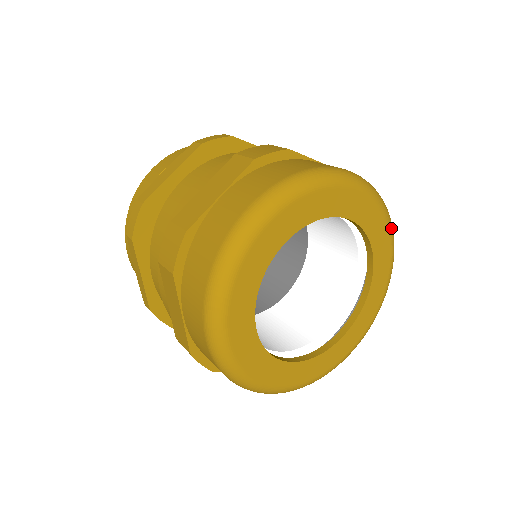
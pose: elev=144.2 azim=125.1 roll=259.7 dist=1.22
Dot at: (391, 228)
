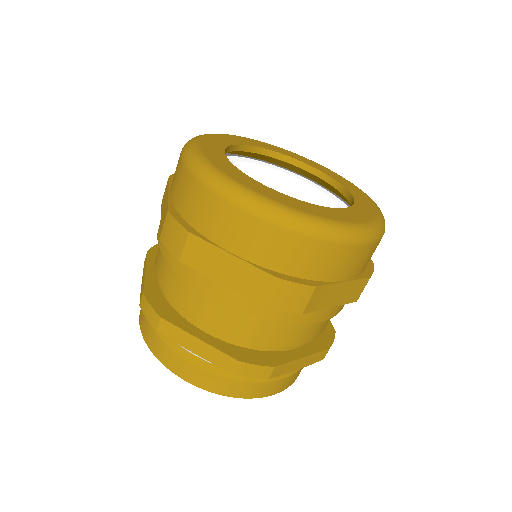
Dot at: occluded
